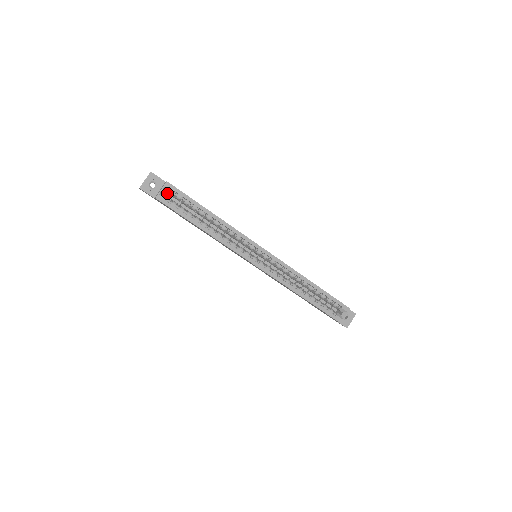
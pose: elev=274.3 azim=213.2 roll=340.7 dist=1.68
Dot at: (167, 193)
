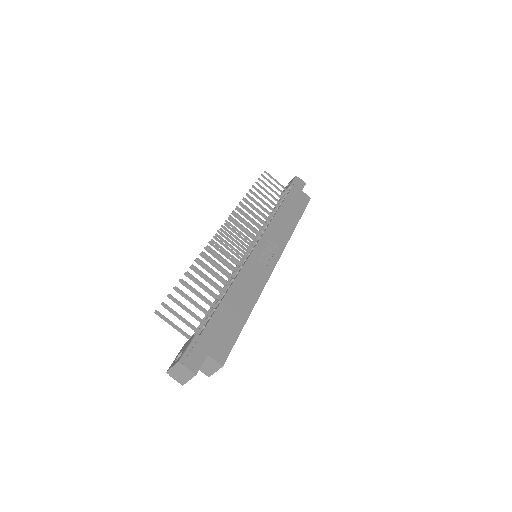
Dot at: occluded
